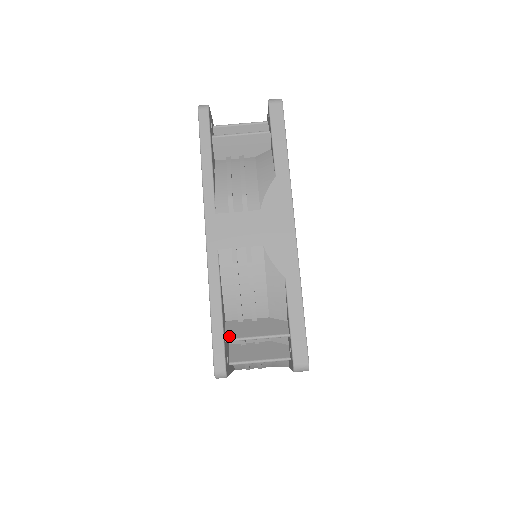
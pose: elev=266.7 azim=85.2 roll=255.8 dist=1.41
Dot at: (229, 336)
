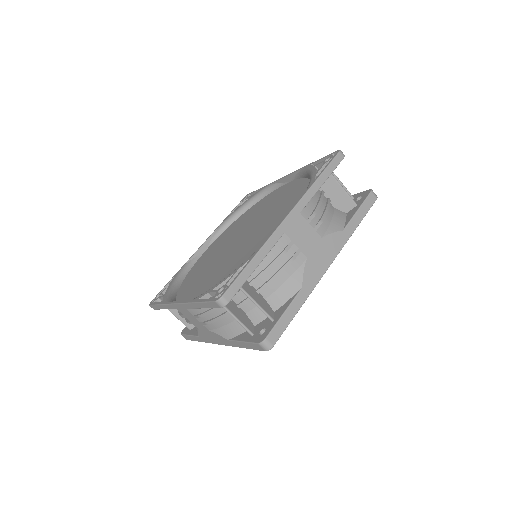
Dot at: (242, 286)
